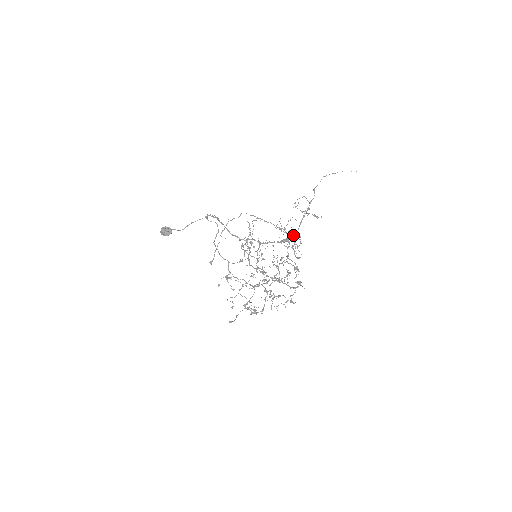
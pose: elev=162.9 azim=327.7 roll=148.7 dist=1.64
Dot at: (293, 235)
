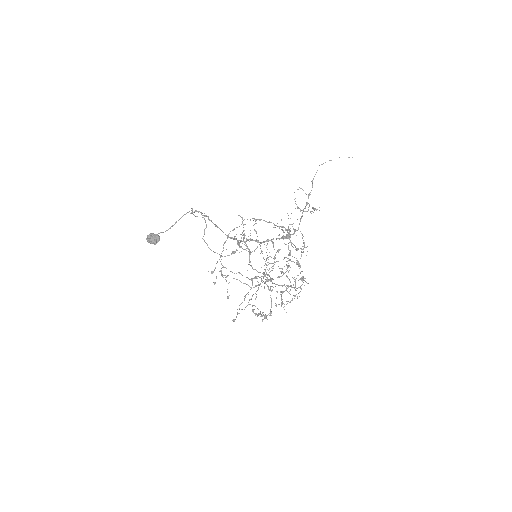
Dot at: (294, 232)
